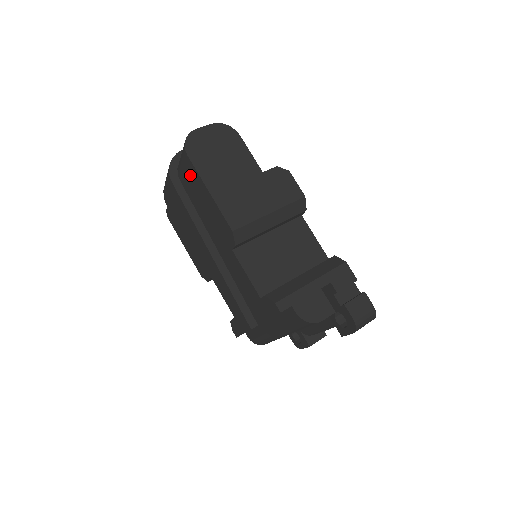
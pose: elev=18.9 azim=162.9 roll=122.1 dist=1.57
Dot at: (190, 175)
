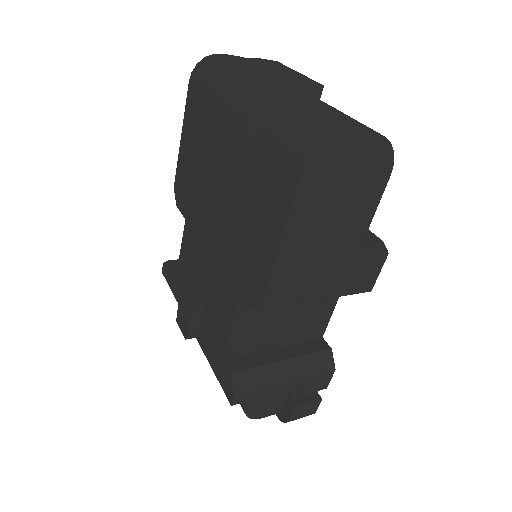
Dot at: (276, 179)
